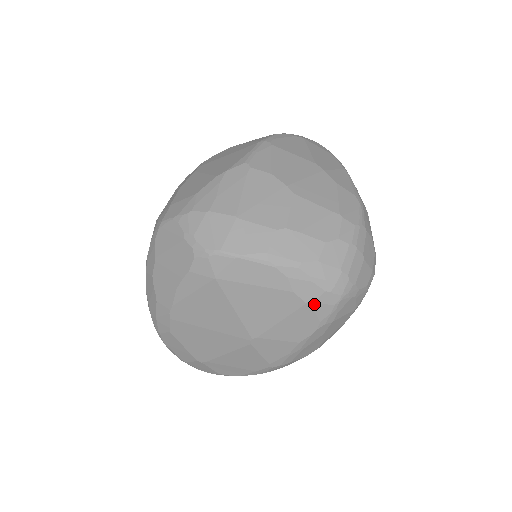
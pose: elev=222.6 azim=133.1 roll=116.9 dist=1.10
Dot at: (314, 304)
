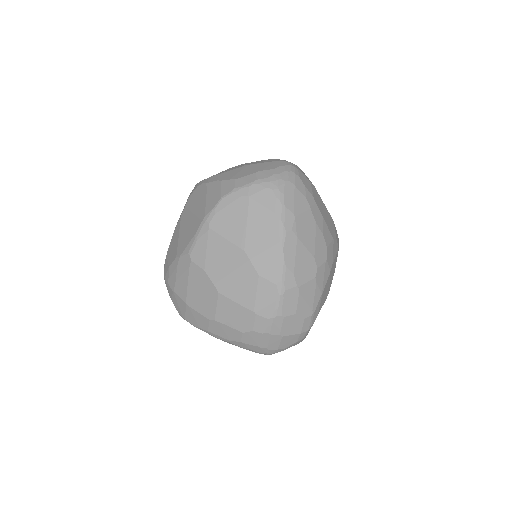
Dot at: occluded
